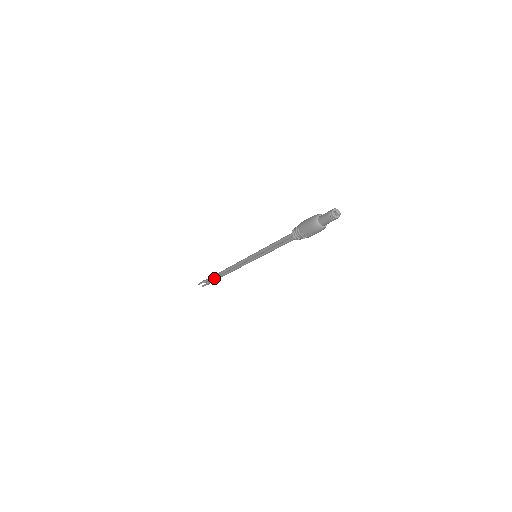
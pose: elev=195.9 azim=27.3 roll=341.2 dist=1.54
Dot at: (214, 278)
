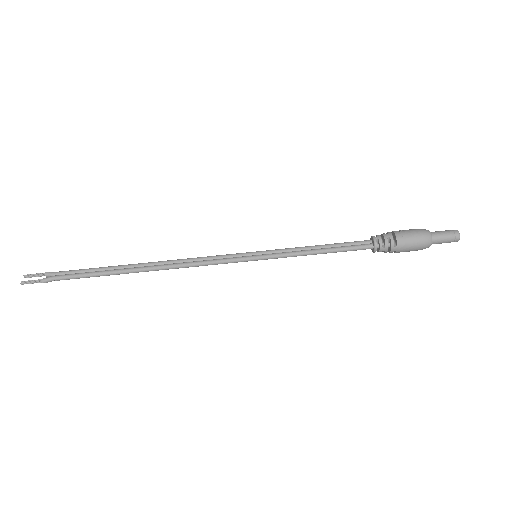
Dot at: (92, 272)
